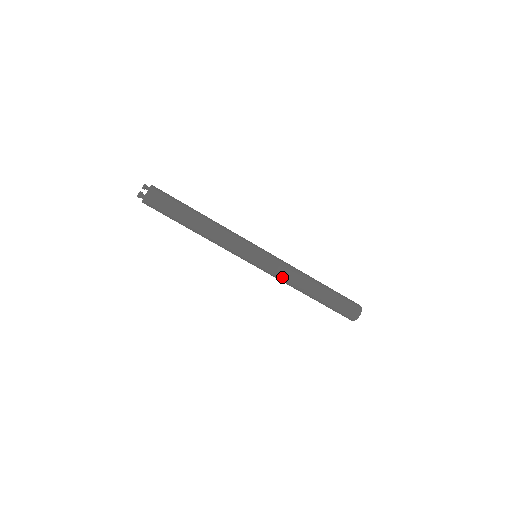
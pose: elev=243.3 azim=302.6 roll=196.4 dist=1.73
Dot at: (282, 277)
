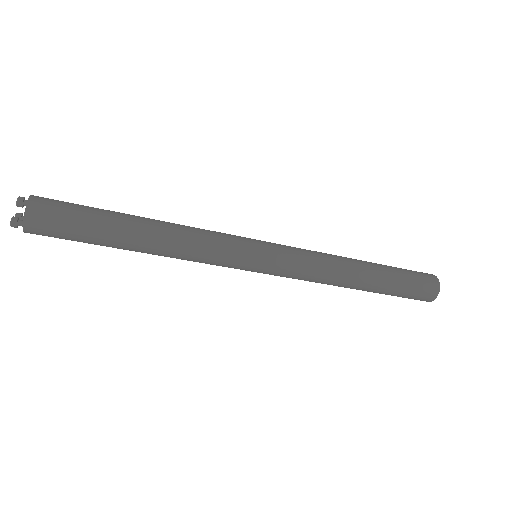
Dot at: (308, 277)
